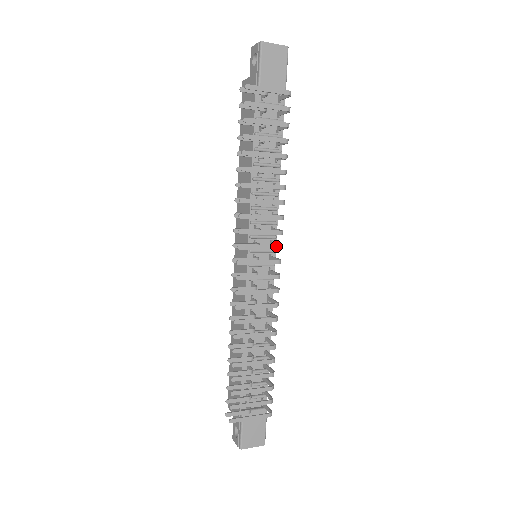
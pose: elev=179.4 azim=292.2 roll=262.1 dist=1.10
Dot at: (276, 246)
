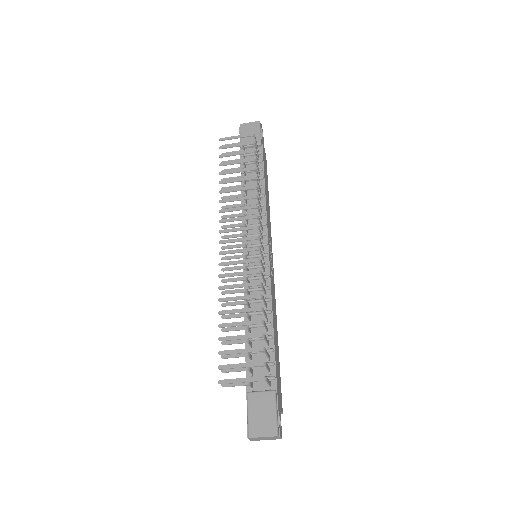
Dot at: (252, 226)
